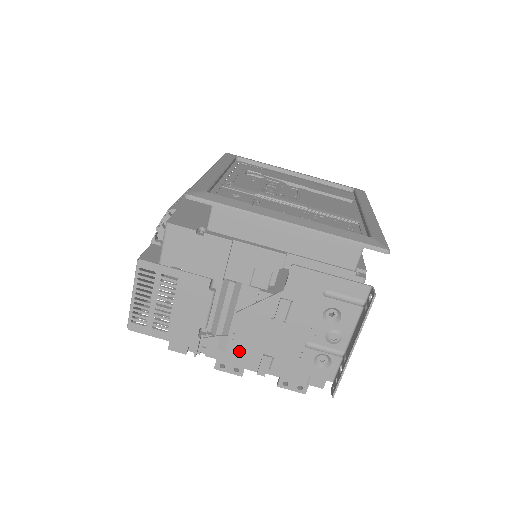
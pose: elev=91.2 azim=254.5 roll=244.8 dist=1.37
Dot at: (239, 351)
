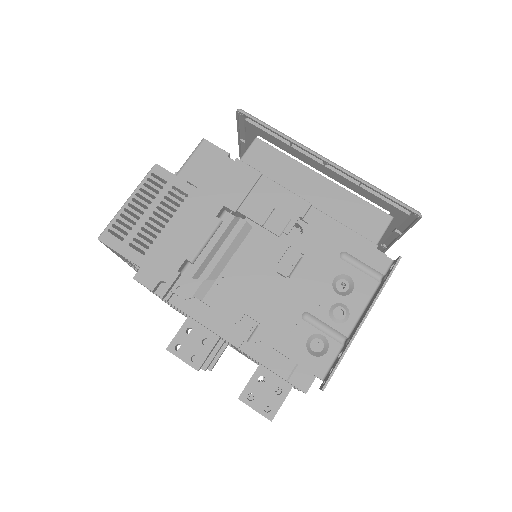
Dot at: (220, 304)
